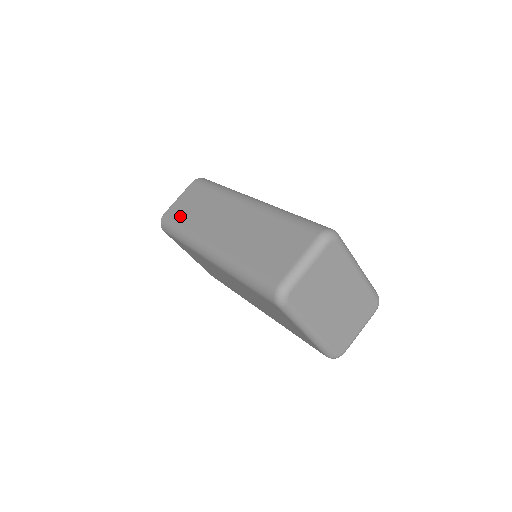
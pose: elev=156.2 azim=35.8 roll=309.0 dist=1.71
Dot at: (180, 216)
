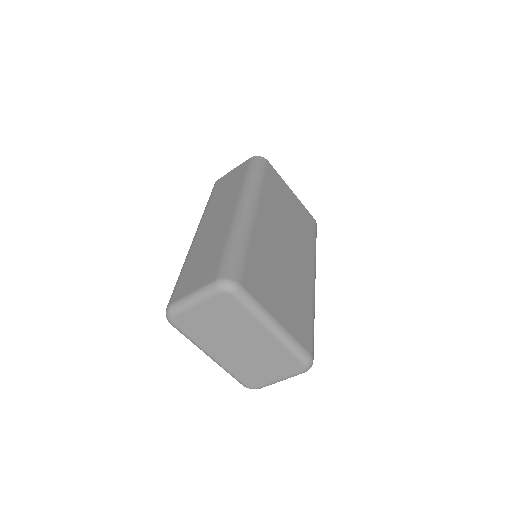
Dot at: (217, 190)
